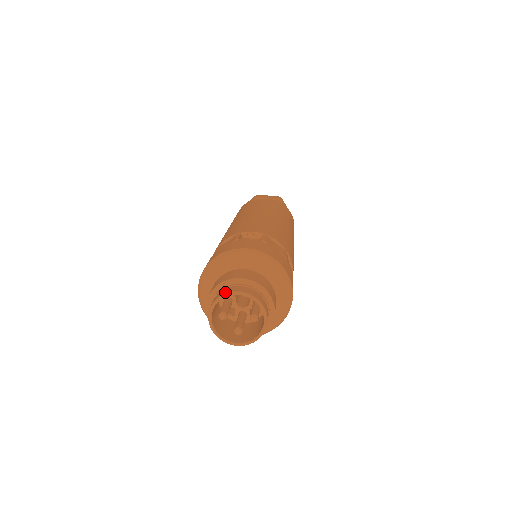
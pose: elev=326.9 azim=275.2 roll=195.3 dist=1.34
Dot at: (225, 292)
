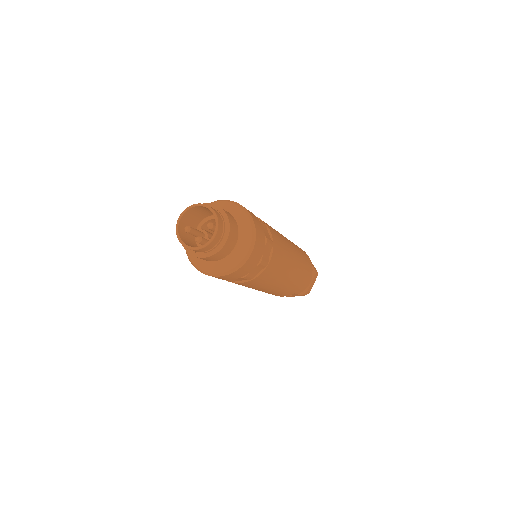
Dot at: (188, 208)
